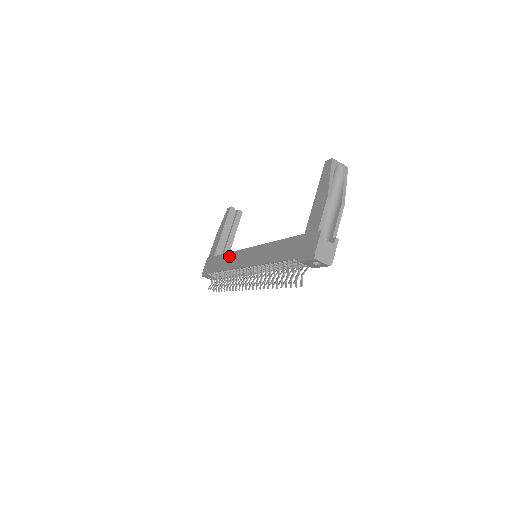
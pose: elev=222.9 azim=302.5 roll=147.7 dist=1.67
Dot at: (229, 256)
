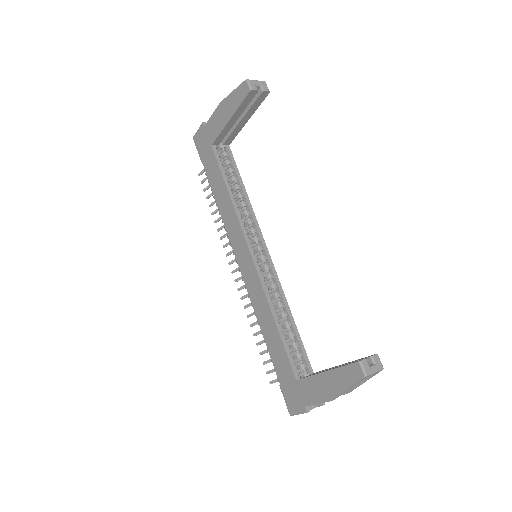
Dot at: (227, 202)
